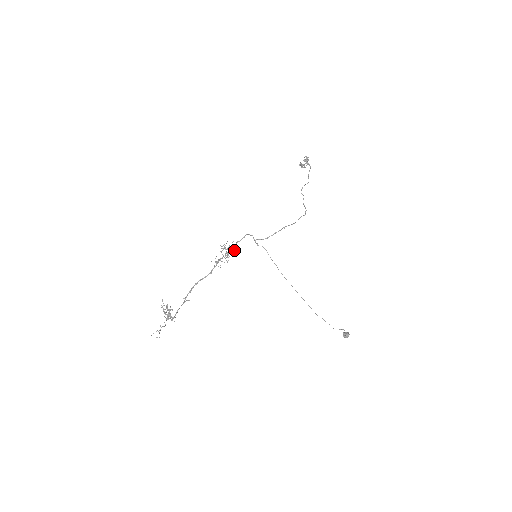
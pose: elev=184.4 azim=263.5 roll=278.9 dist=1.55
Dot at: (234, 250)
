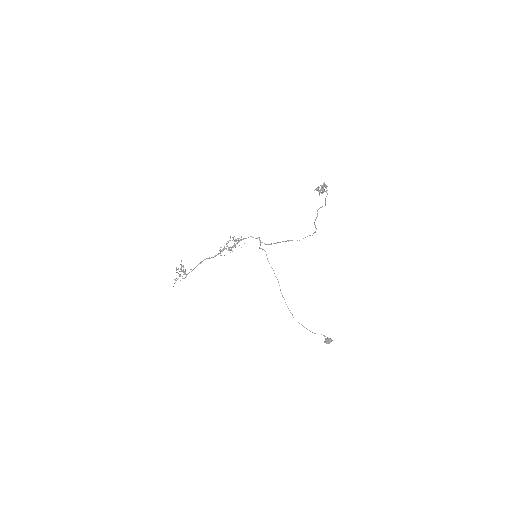
Dot at: occluded
